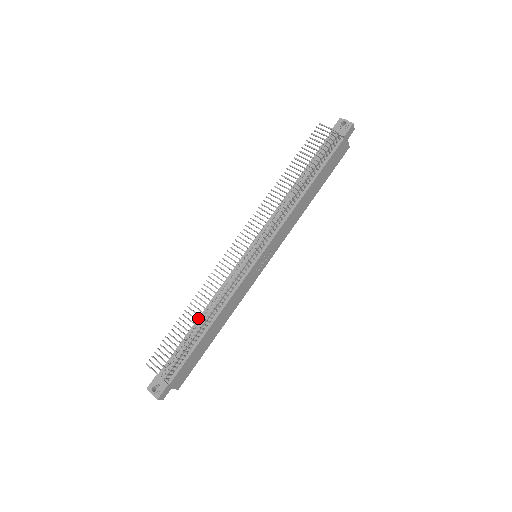
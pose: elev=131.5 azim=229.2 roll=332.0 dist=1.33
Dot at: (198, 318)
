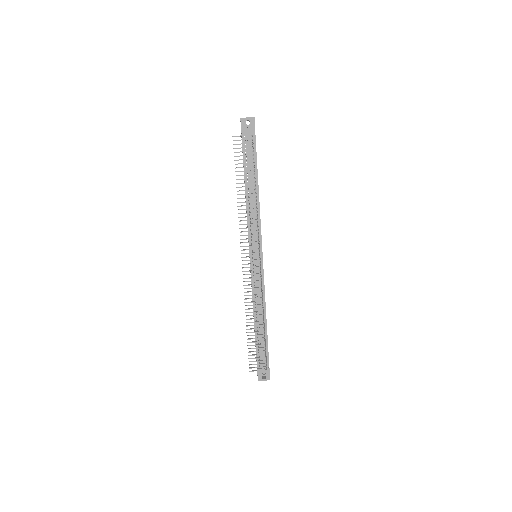
Dot at: (254, 321)
